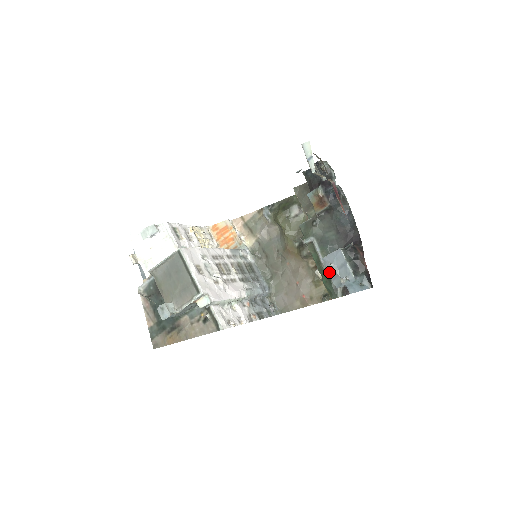
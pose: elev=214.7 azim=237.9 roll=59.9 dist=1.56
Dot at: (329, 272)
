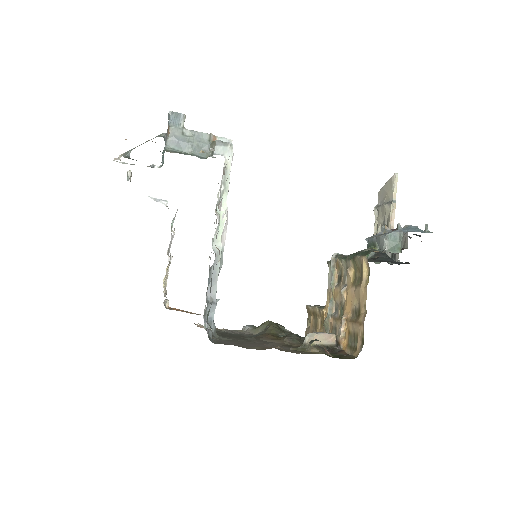
Dot at: (375, 236)
